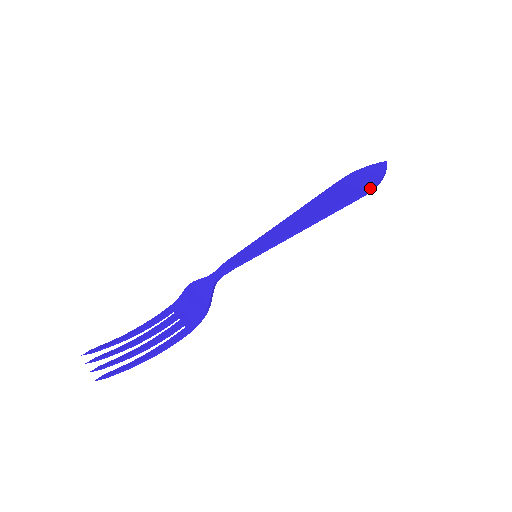
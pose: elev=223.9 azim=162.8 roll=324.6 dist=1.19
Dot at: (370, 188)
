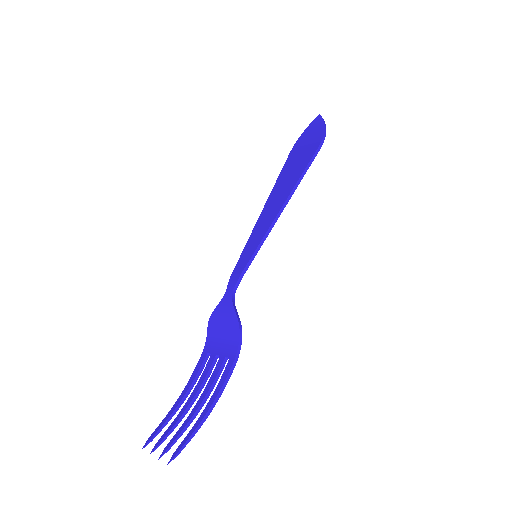
Dot at: (320, 141)
